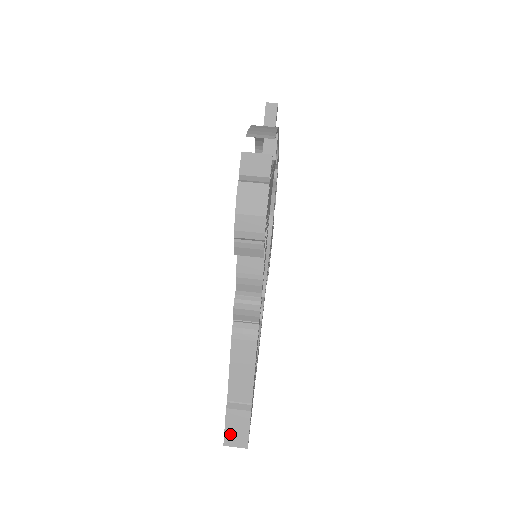
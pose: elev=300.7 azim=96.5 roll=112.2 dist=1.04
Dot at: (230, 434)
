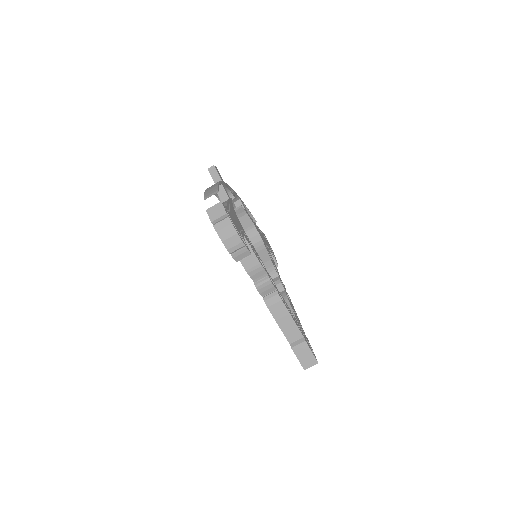
Dot at: (303, 361)
